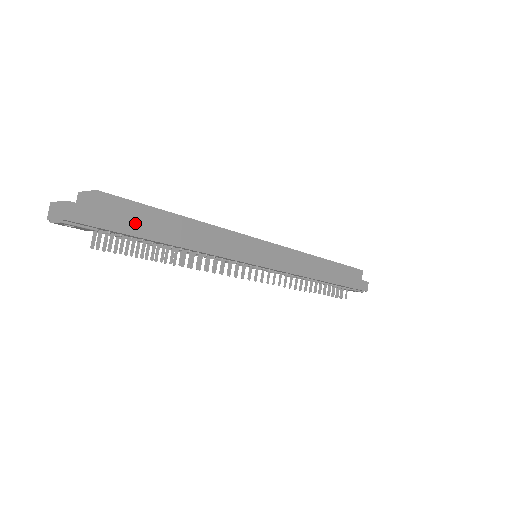
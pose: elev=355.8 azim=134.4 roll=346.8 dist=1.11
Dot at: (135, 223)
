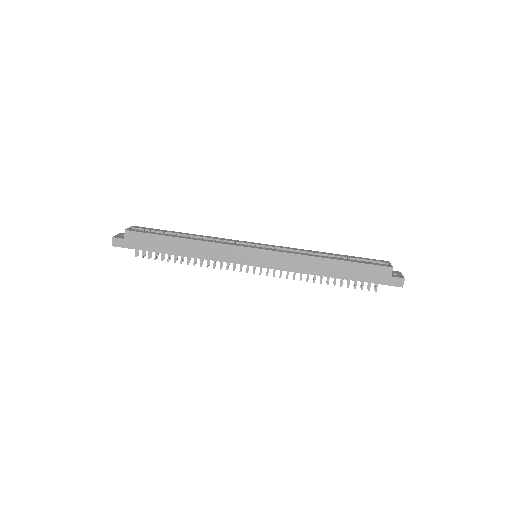
Dot at: (148, 244)
